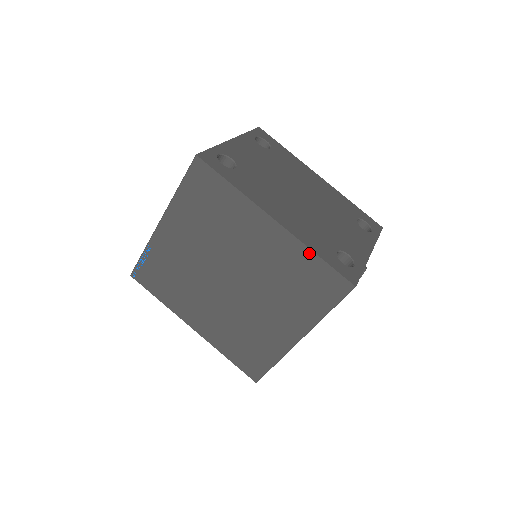
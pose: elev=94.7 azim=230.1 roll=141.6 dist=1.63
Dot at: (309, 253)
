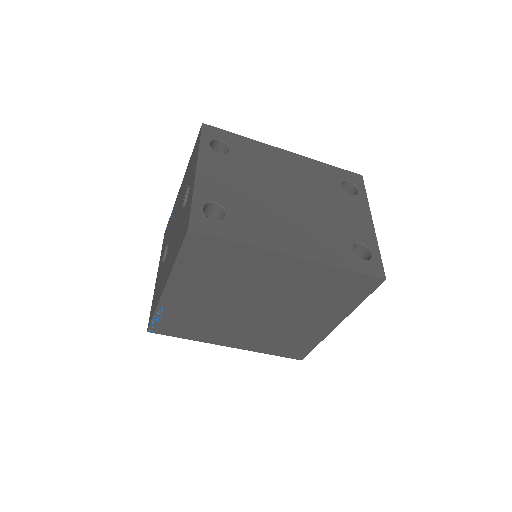
Dot at: (335, 270)
